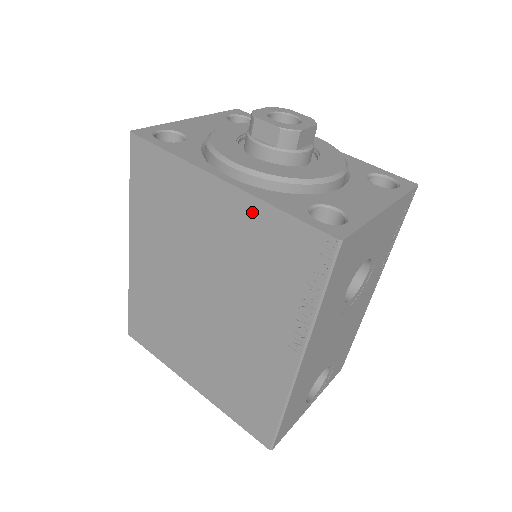
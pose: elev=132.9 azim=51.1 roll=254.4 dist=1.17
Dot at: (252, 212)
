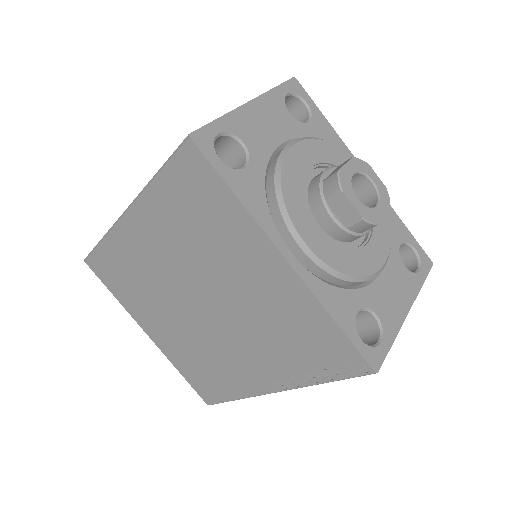
Dot at: (303, 302)
